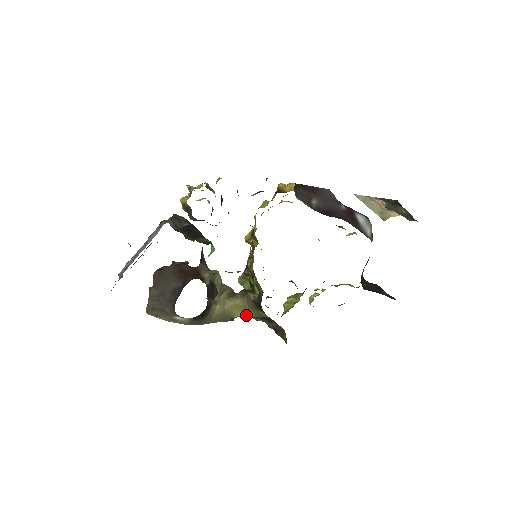
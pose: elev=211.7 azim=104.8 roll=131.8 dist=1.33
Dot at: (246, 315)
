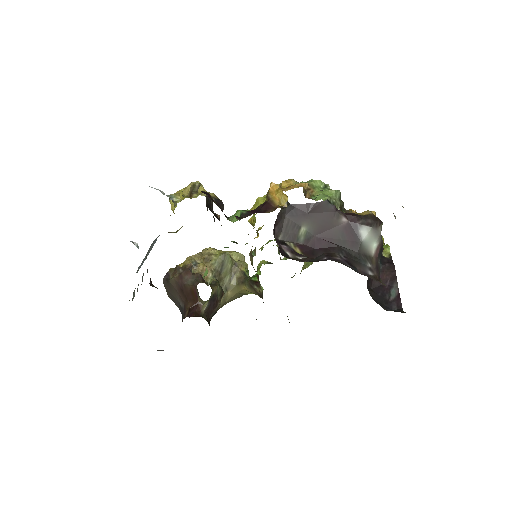
Dot at: occluded
